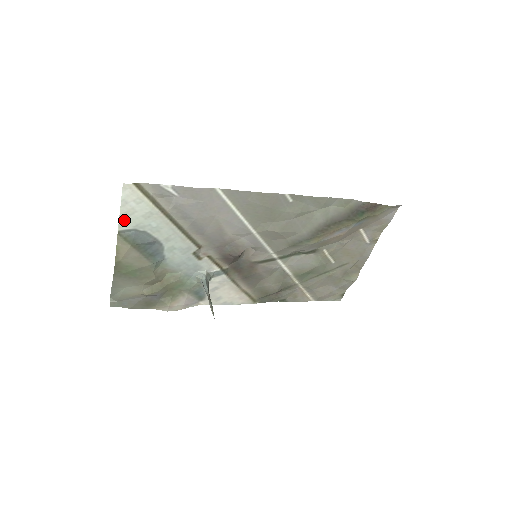
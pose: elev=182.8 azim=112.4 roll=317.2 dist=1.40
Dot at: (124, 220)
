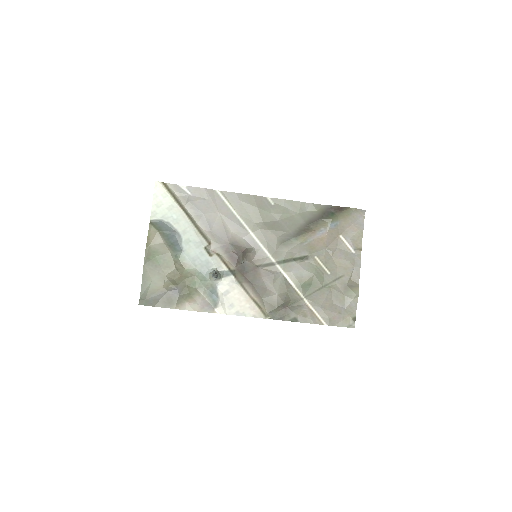
Dot at: (155, 211)
